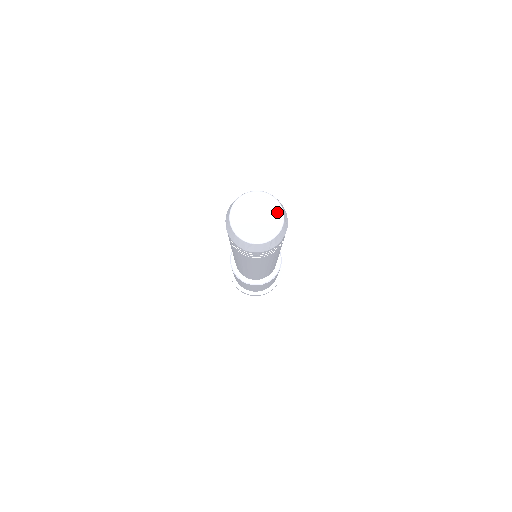
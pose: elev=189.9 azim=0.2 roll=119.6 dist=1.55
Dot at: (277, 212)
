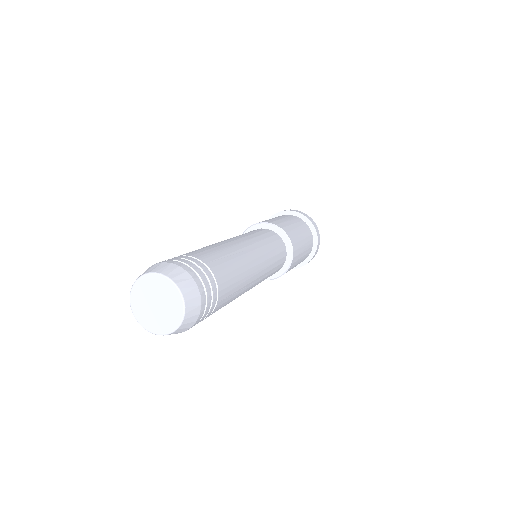
Dot at: (174, 321)
